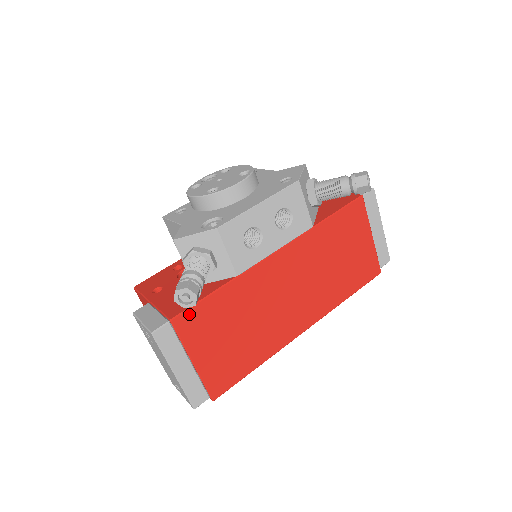
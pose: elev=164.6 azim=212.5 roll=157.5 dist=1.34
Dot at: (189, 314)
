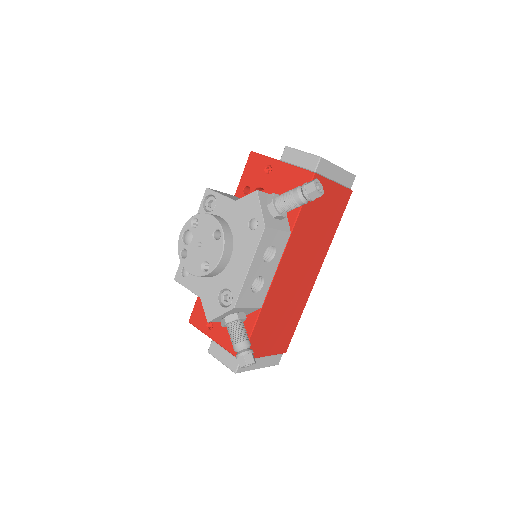
Dot at: occluded
